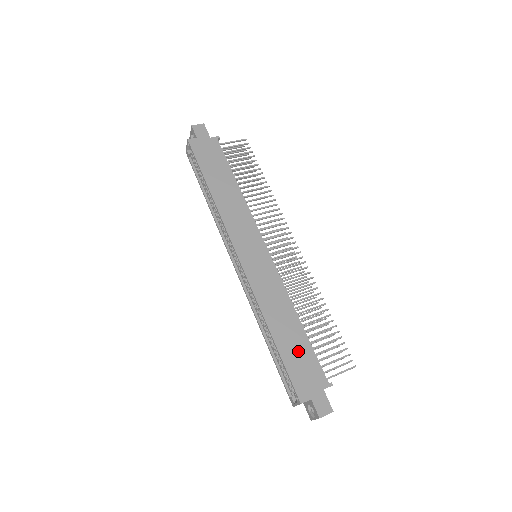
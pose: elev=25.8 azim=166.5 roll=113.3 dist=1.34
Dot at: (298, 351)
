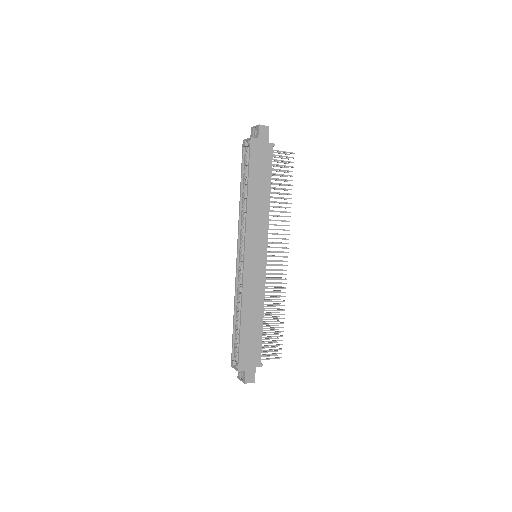
Dot at: (252, 338)
